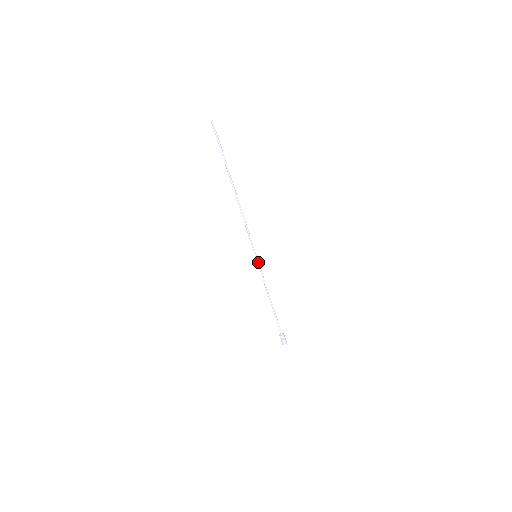
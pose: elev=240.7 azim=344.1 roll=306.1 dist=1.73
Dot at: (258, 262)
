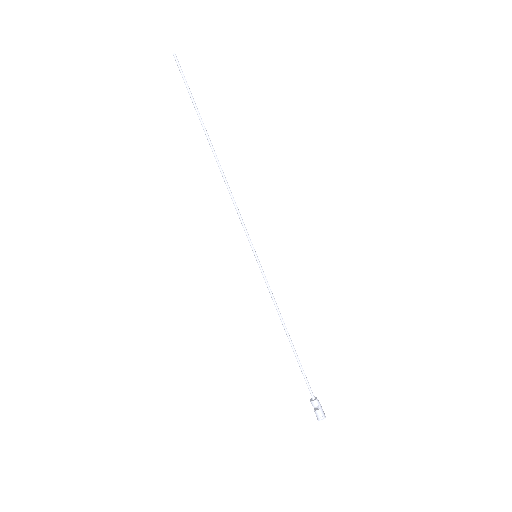
Dot at: (260, 266)
